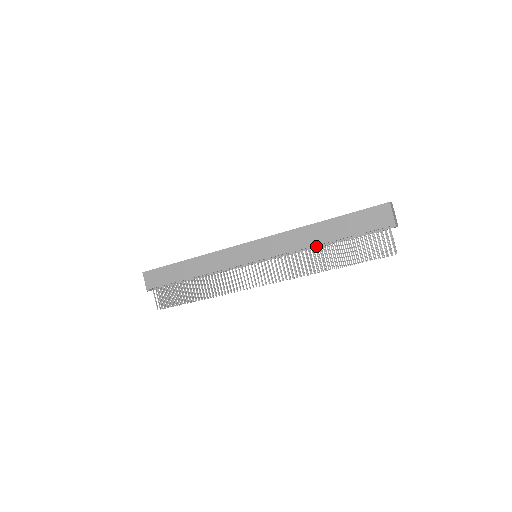
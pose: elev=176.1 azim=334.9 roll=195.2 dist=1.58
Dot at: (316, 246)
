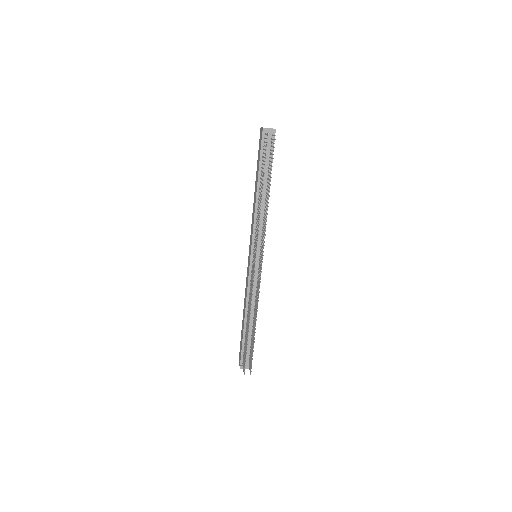
Dot at: (258, 199)
